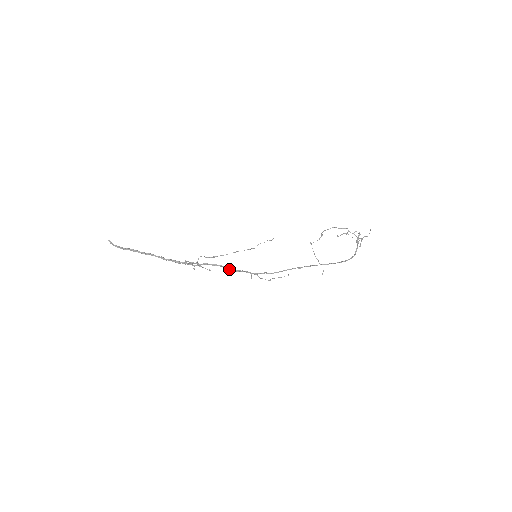
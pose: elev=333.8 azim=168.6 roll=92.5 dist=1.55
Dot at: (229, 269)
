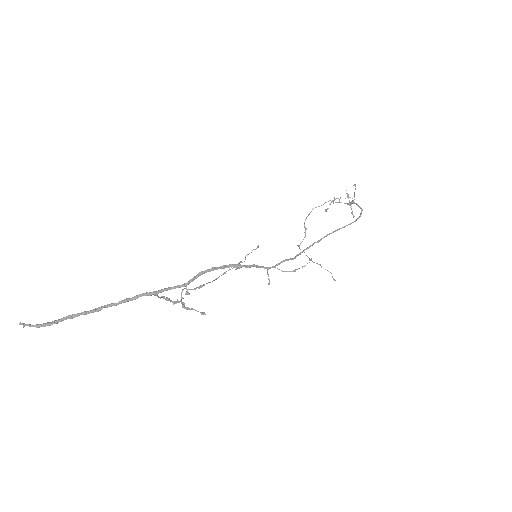
Dot at: (238, 266)
